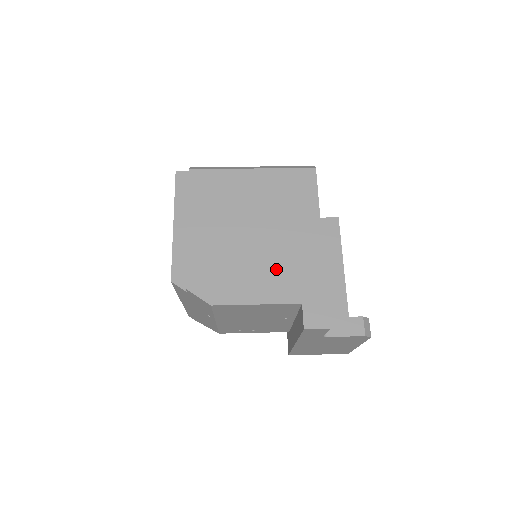
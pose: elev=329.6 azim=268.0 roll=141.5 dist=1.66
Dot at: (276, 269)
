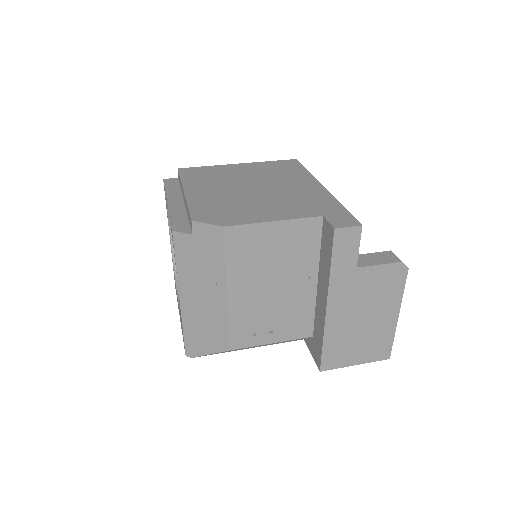
Dot at: (285, 202)
